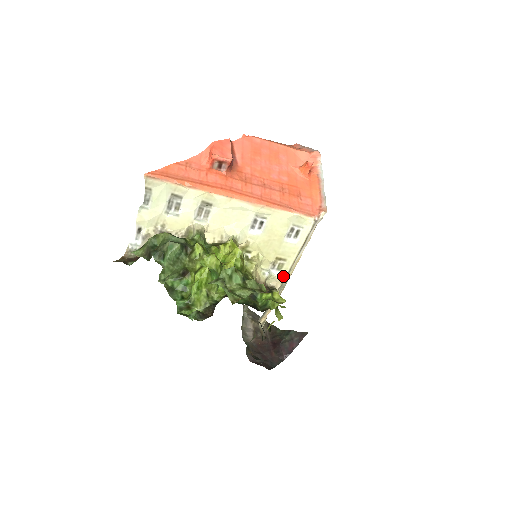
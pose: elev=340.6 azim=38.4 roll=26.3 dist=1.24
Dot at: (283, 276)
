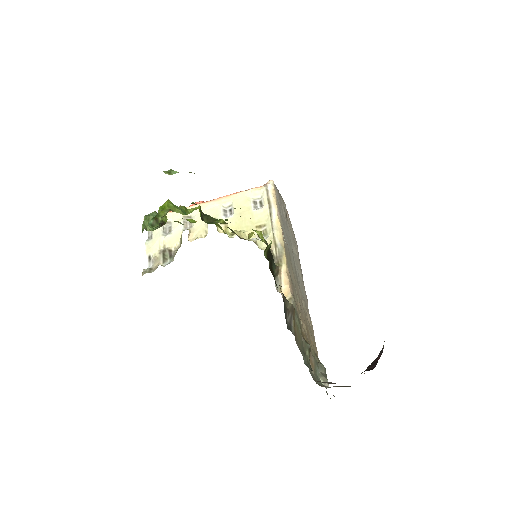
Dot at: (271, 237)
